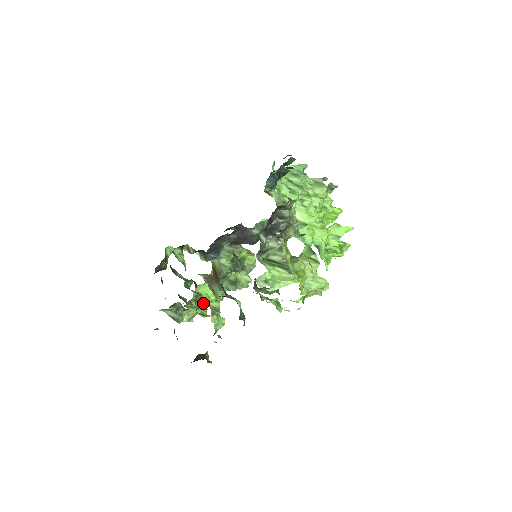
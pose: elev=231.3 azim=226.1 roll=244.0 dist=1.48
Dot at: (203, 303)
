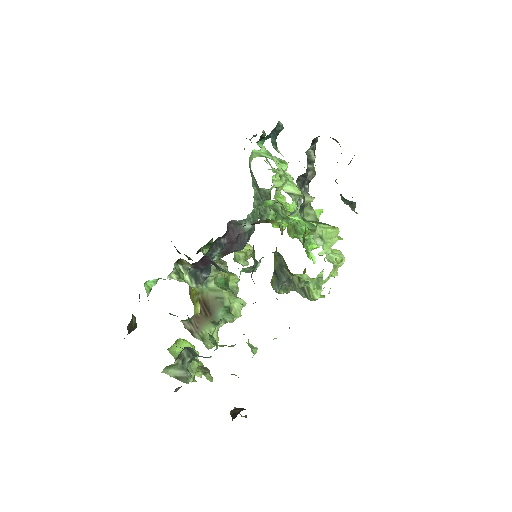
Dot at: (214, 338)
